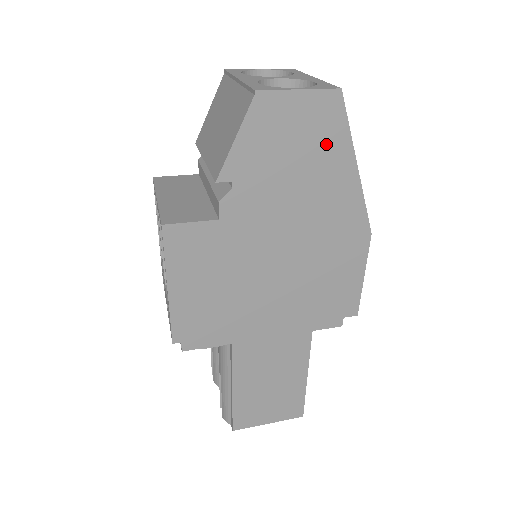
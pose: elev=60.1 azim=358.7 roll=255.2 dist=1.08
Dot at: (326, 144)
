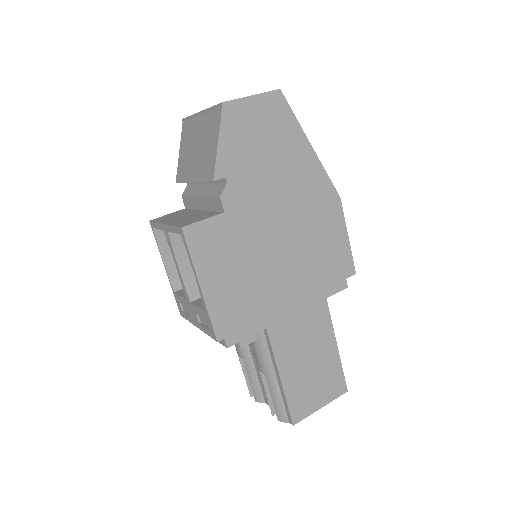
Dot at: (283, 132)
